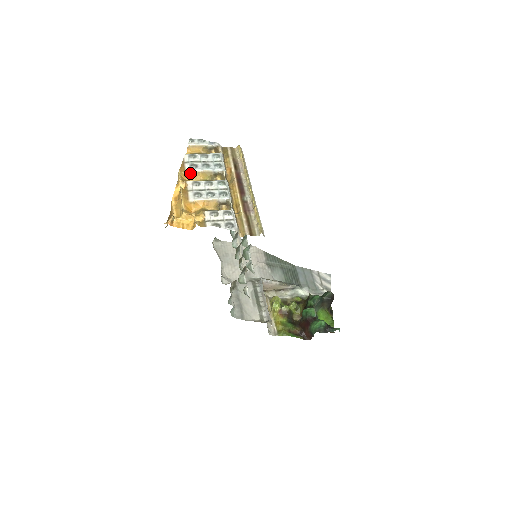
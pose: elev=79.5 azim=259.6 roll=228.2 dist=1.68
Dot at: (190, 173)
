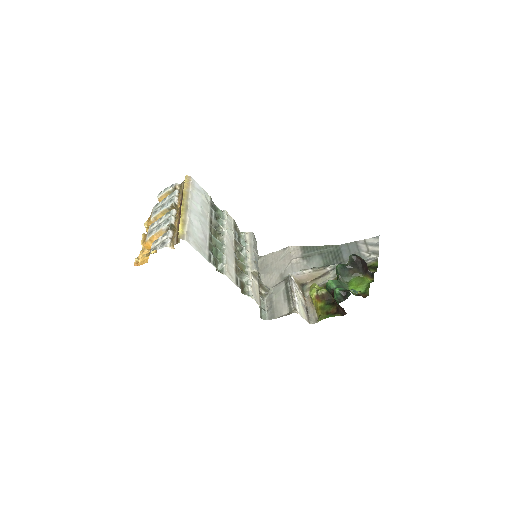
Dot at: (153, 219)
